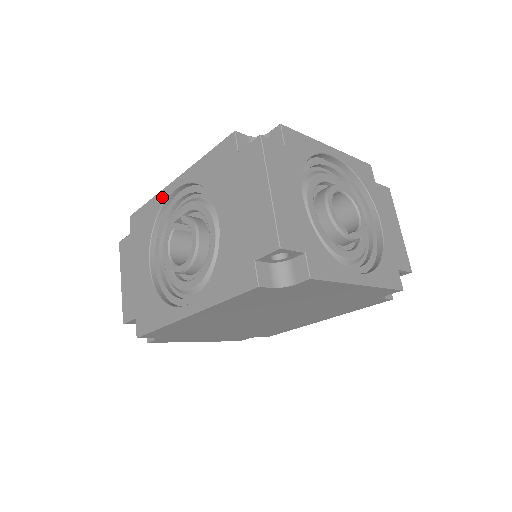
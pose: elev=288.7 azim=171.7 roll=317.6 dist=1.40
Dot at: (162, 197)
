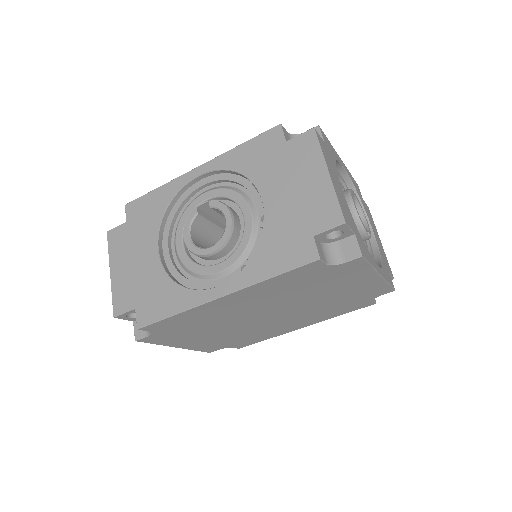
Dot at: (178, 184)
